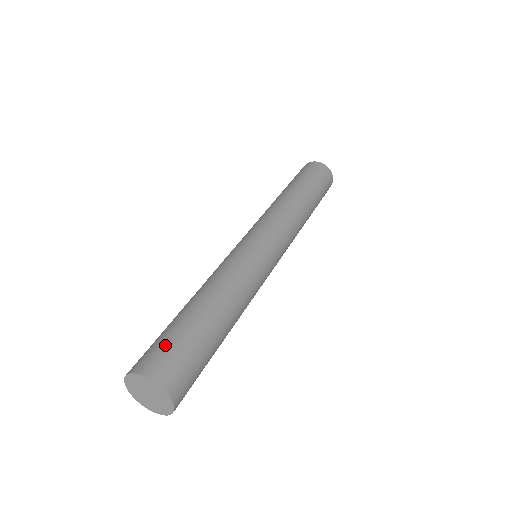
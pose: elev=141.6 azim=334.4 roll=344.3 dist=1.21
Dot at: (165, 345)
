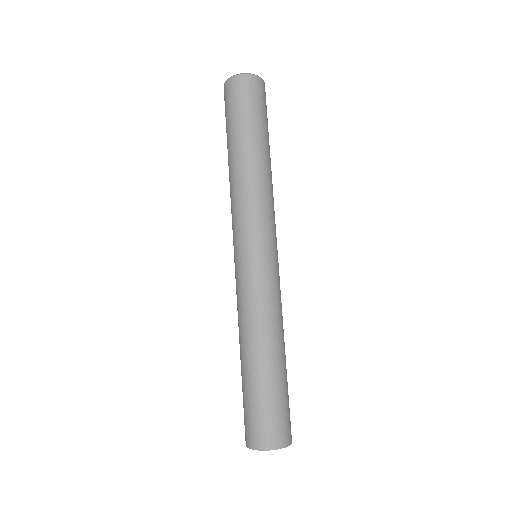
Dot at: (264, 417)
